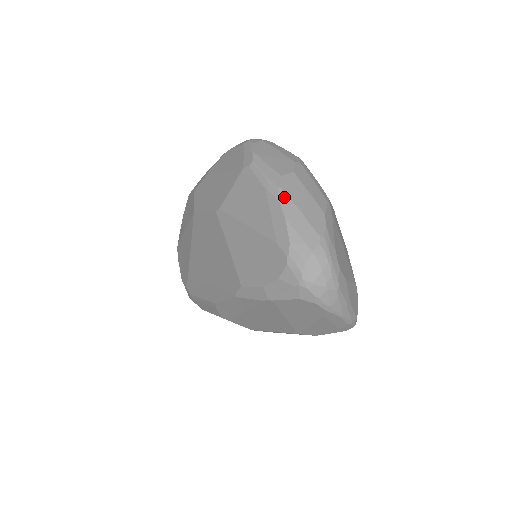
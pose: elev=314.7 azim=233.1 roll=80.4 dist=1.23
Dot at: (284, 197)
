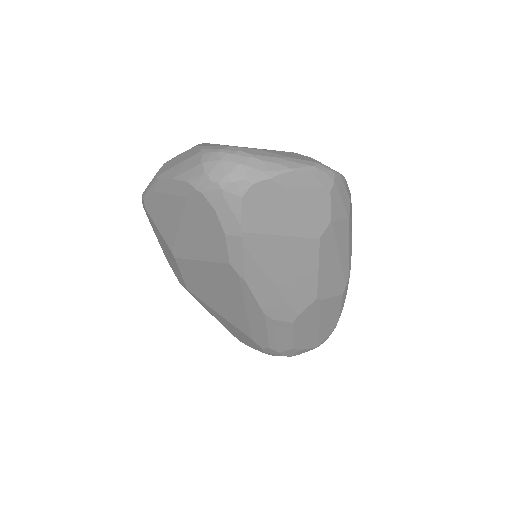
Dot at: (163, 175)
